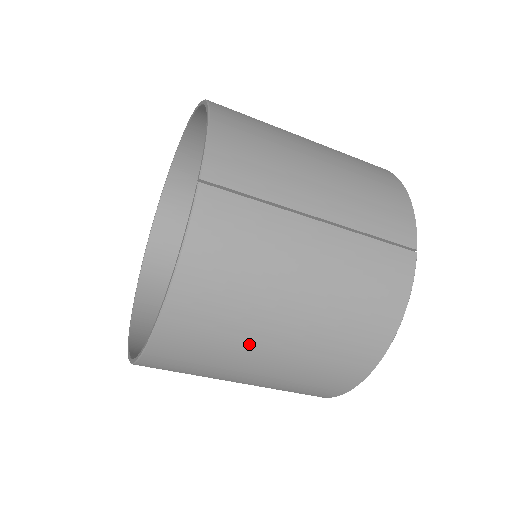
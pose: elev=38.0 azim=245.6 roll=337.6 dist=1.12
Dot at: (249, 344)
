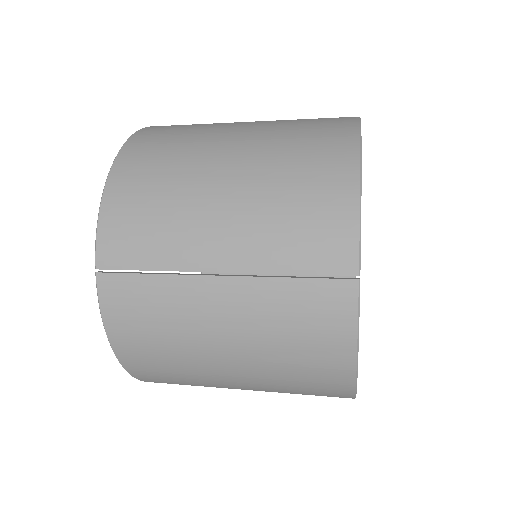
Dot at: (211, 381)
